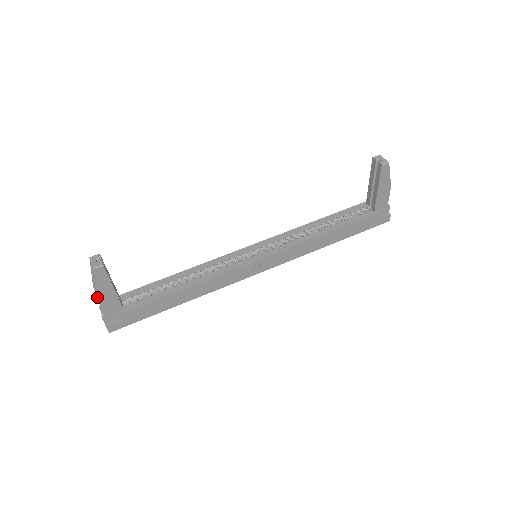
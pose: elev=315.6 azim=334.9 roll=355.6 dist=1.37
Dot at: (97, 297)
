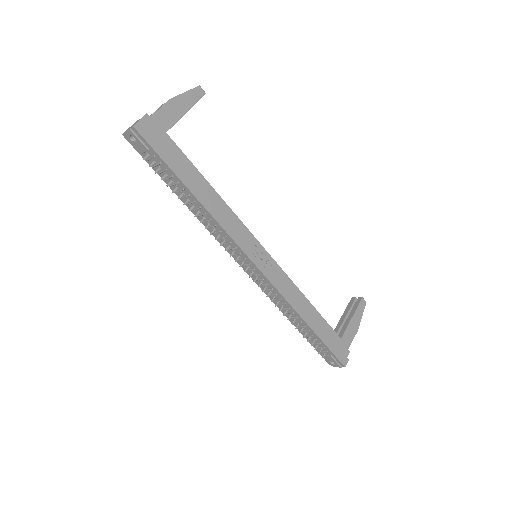
Dot at: (171, 99)
